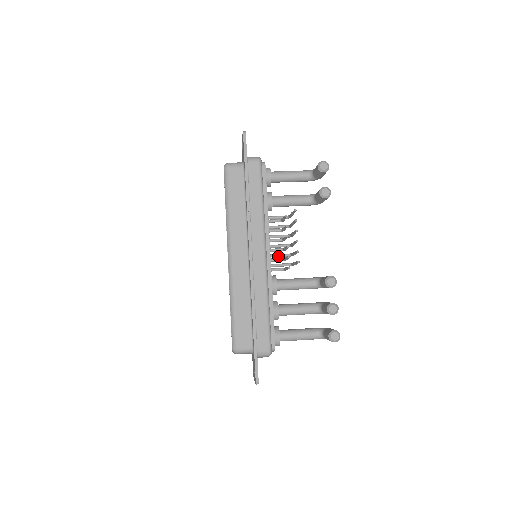
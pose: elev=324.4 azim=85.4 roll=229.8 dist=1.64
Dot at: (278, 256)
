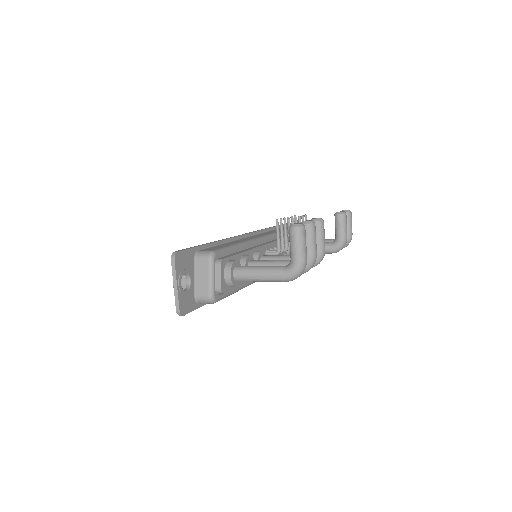
Dot at: occluded
